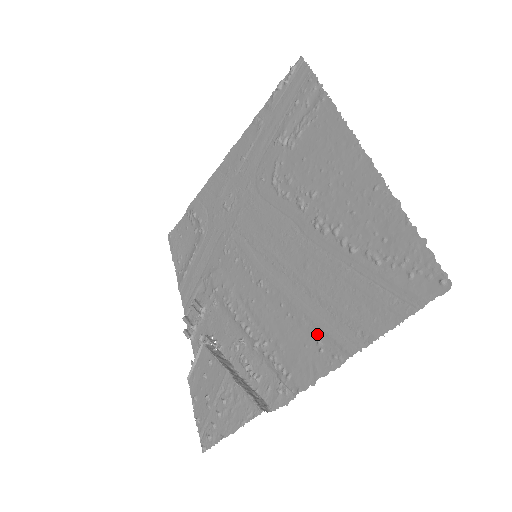
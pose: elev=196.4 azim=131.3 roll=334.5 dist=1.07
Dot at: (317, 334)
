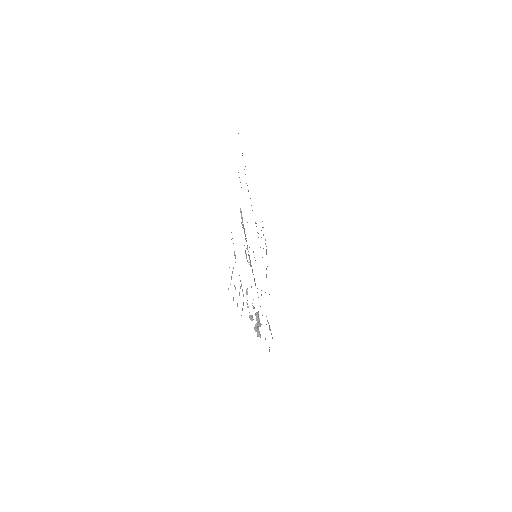
Dot at: occluded
